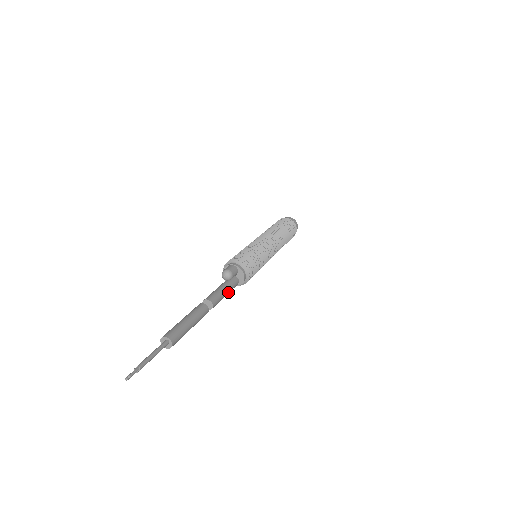
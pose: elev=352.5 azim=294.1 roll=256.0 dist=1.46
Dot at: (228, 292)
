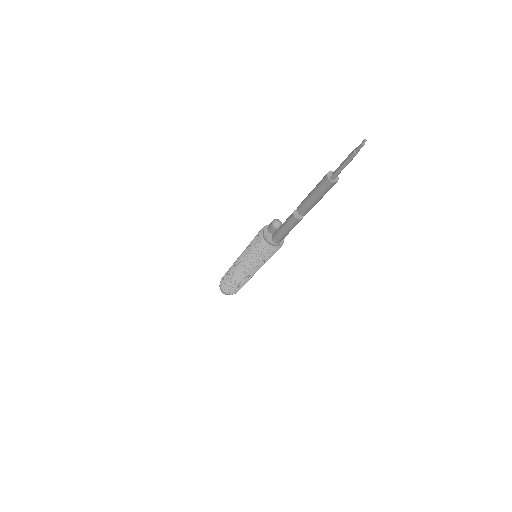
Dot at: occluded
